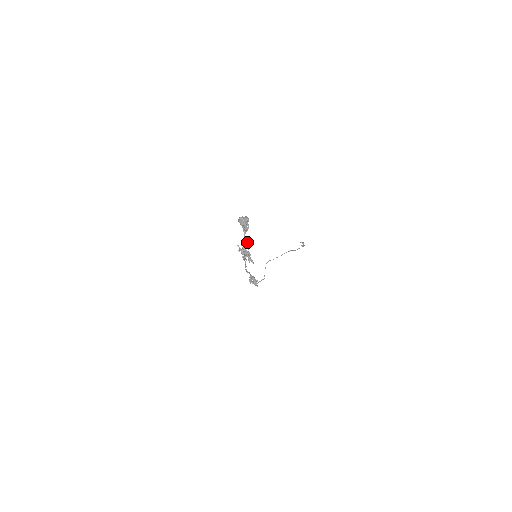
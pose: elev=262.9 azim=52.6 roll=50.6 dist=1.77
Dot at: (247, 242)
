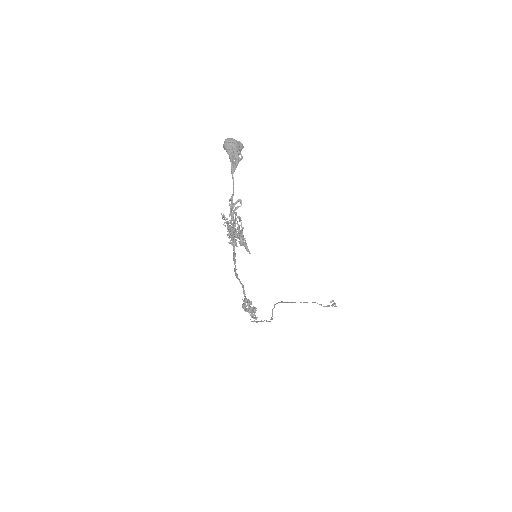
Dot at: (238, 199)
